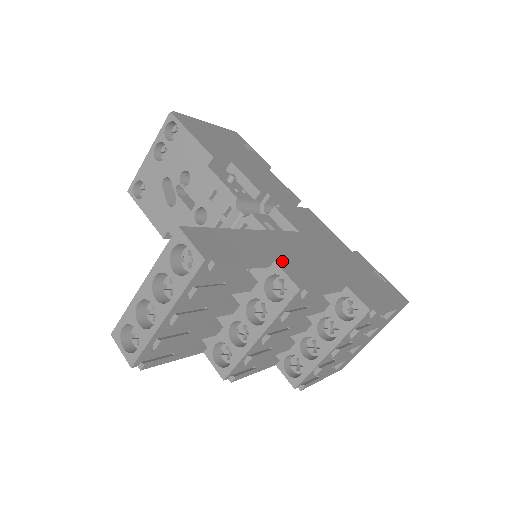
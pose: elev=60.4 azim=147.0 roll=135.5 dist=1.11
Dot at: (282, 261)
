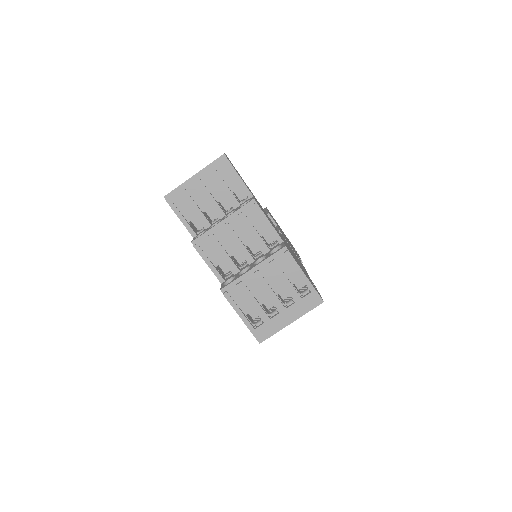
Dot at: (257, 202)
